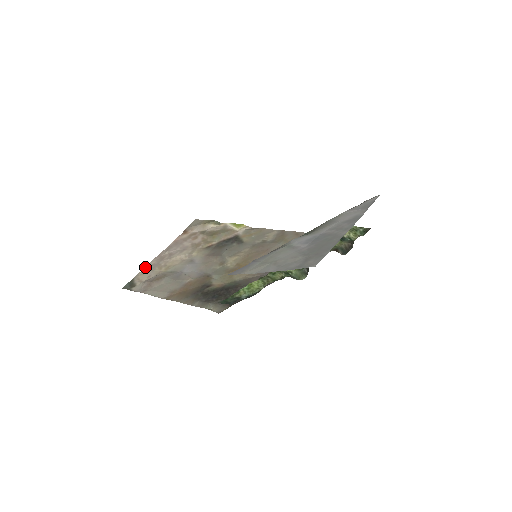
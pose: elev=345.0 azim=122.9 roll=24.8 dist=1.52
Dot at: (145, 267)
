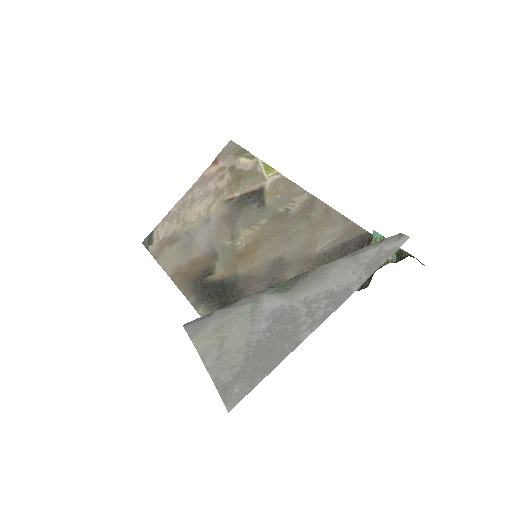
Dot at: (166, 215)
